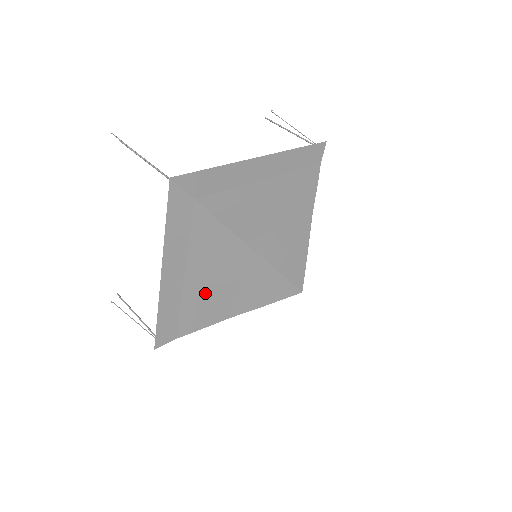
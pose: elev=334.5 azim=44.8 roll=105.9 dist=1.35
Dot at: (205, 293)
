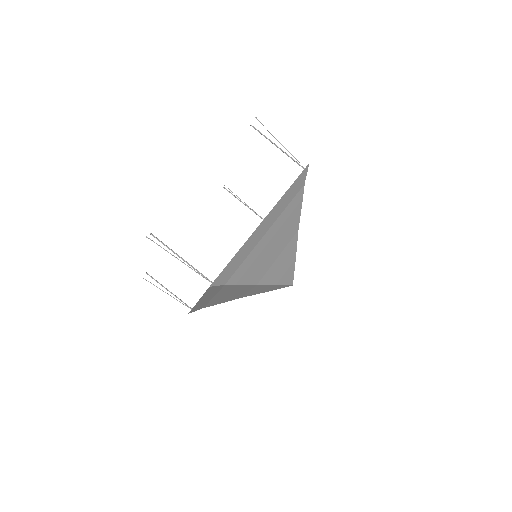
Dot at: (226, 297)
